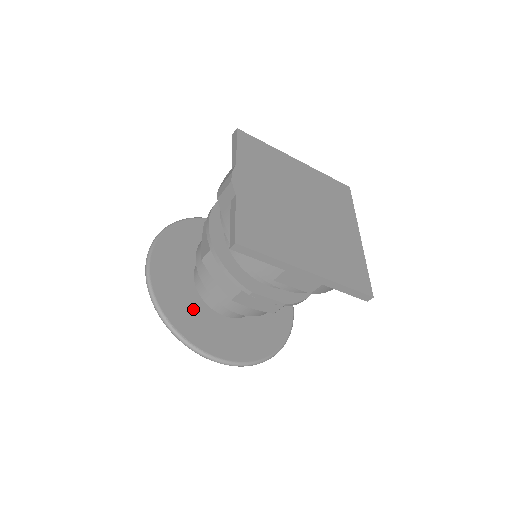
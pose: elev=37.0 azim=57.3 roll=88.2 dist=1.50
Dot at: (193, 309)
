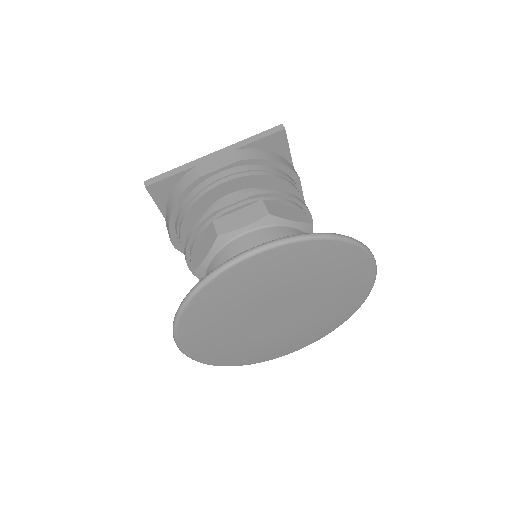
Dot at: occluded
